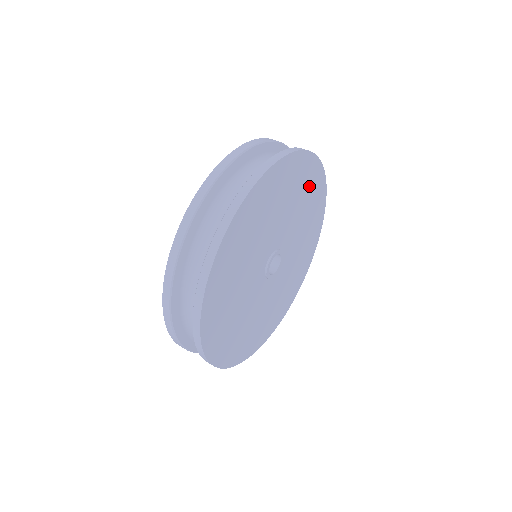
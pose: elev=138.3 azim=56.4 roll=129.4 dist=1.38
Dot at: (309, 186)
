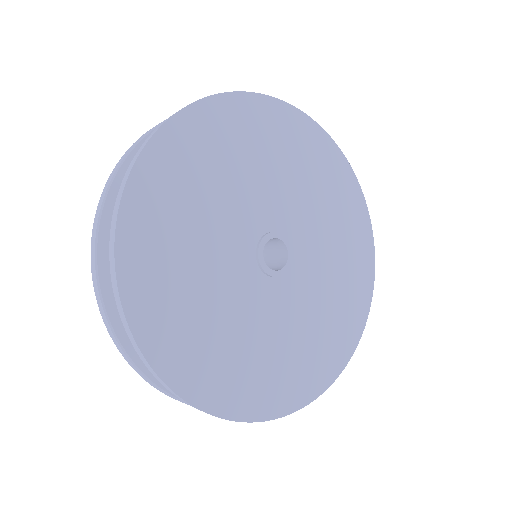
Dot at: (340, 198)
